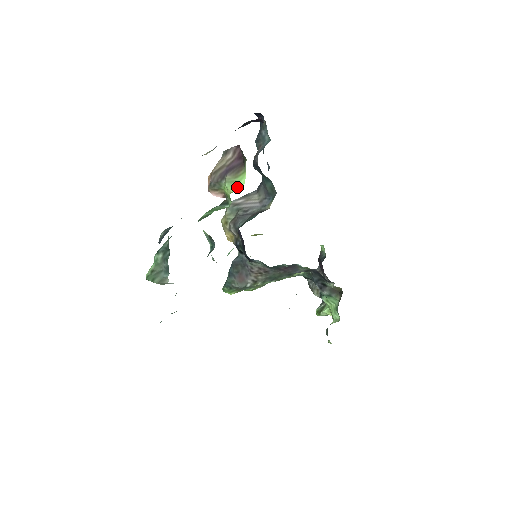
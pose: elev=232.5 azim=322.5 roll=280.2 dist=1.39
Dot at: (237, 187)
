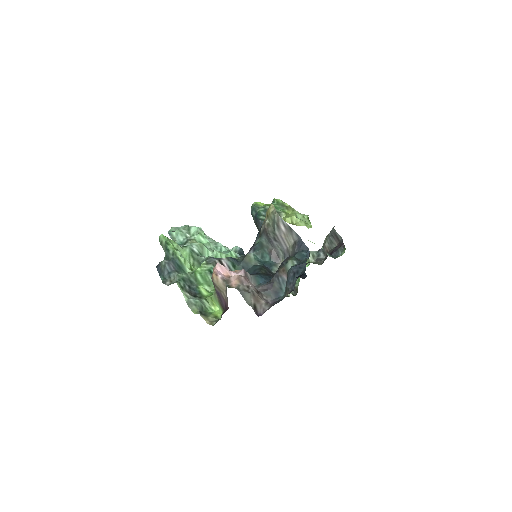
Dot at: (215, 304)
